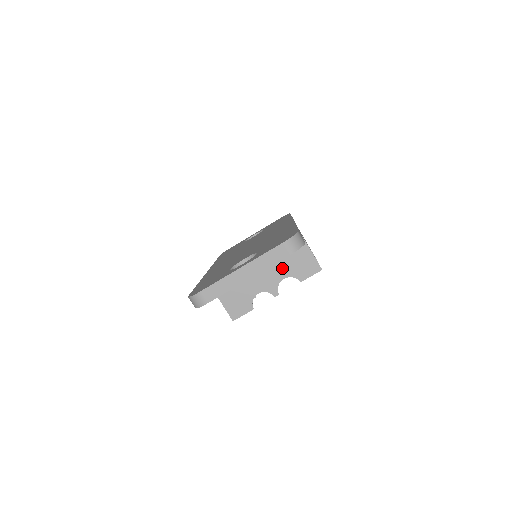
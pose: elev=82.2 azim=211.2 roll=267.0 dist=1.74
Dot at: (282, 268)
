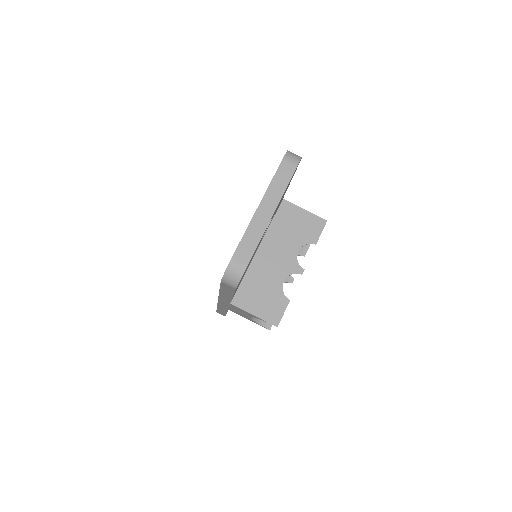
Dot at: (290, 242)
